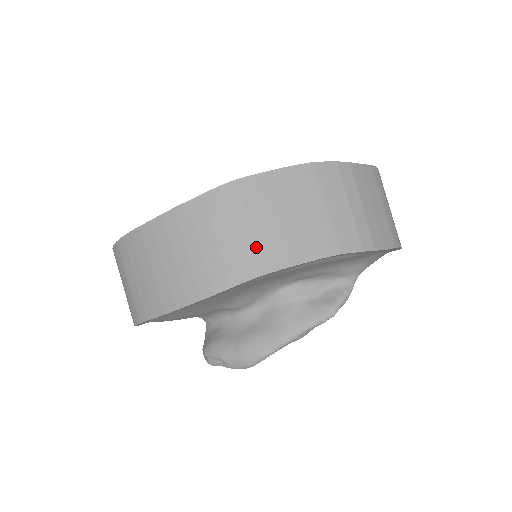
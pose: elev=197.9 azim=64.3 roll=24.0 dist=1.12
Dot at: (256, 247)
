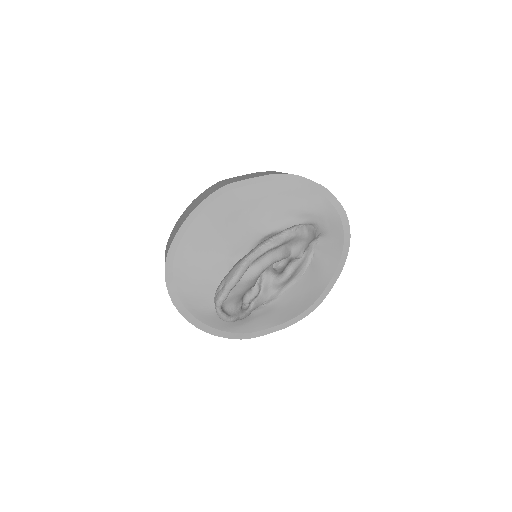
Dot at: occluded
